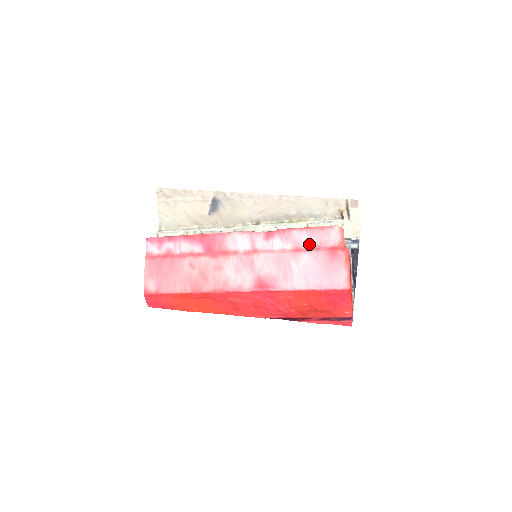
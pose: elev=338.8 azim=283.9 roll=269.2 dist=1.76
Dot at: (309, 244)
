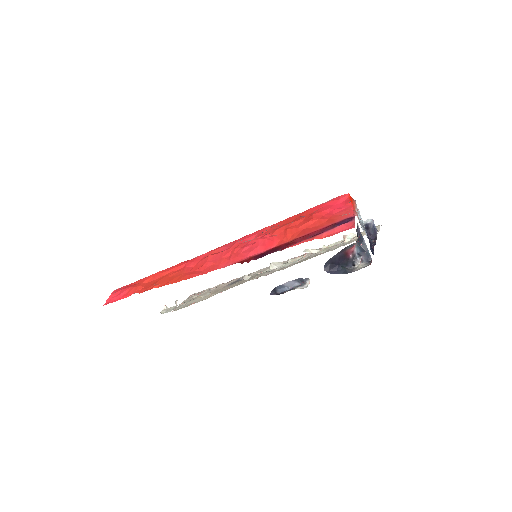
Dot at: occluded
